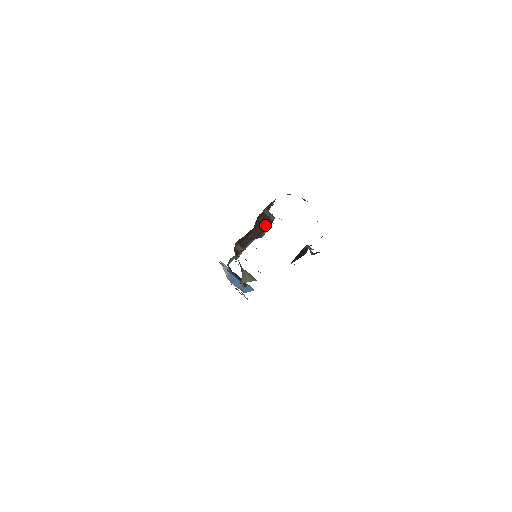
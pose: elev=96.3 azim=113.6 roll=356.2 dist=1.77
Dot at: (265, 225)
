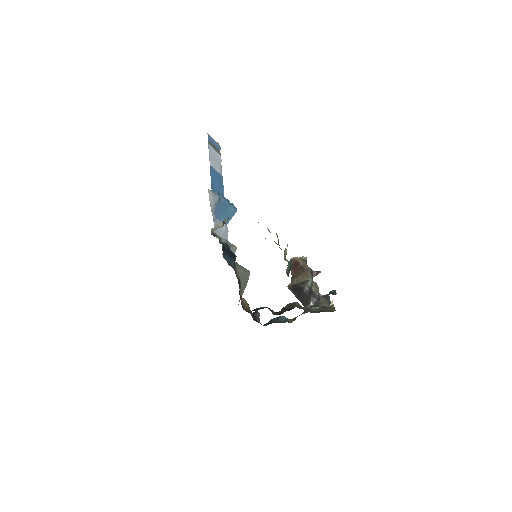
Dot at: occluded
